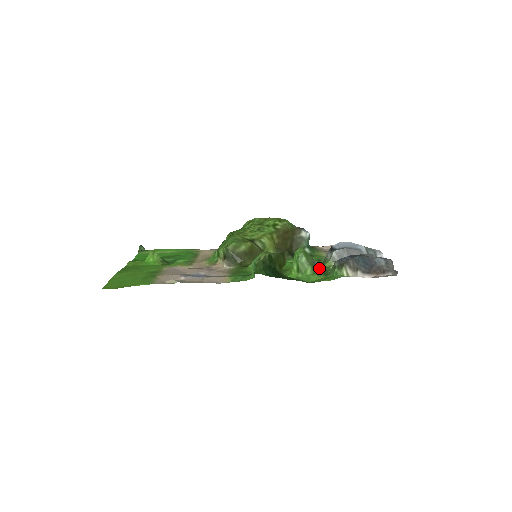
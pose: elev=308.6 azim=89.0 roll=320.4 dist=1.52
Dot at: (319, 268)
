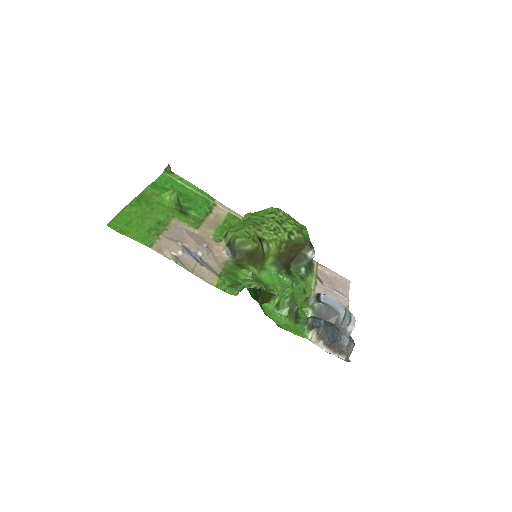
Dot at: (295, 314)
